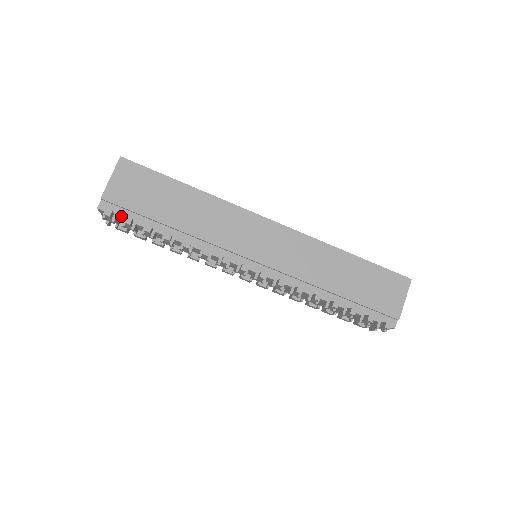
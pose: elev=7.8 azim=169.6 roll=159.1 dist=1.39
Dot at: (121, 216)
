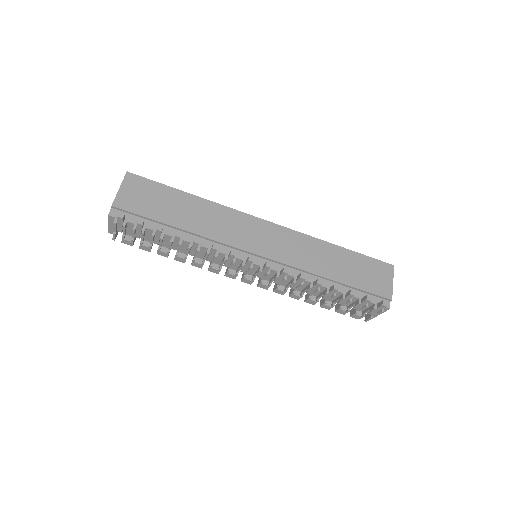
Dot at: (131, 221)
